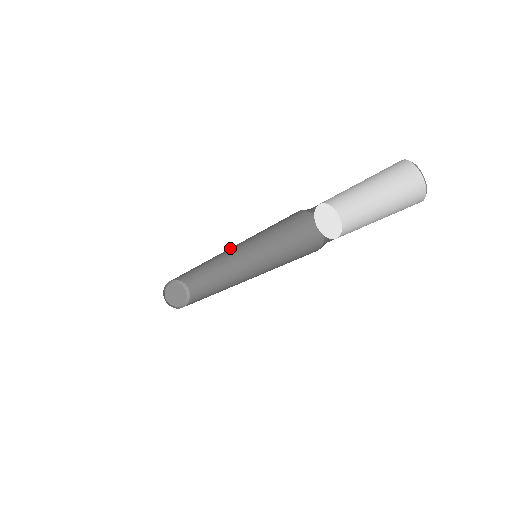
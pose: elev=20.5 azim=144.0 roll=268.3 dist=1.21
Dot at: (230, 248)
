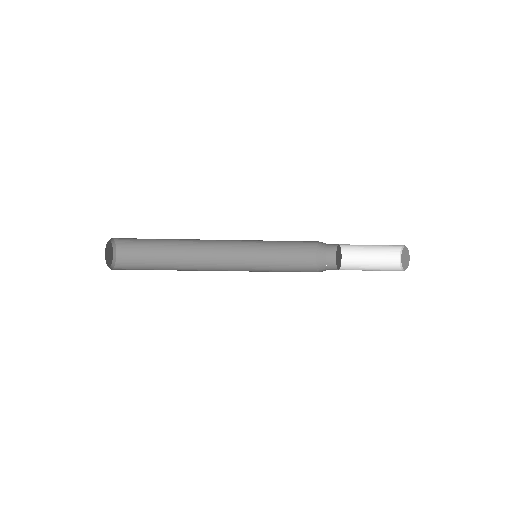
Dot at: (228, 242)
